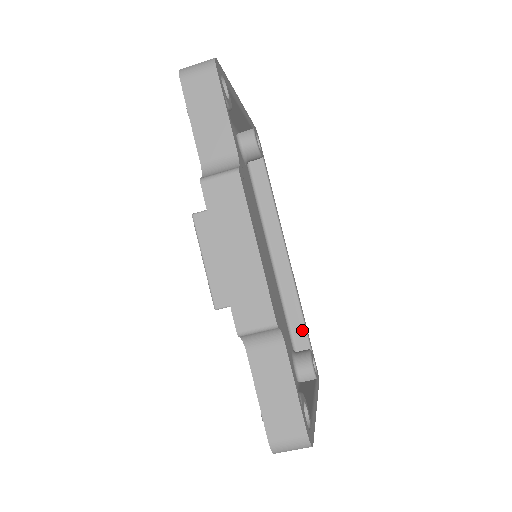
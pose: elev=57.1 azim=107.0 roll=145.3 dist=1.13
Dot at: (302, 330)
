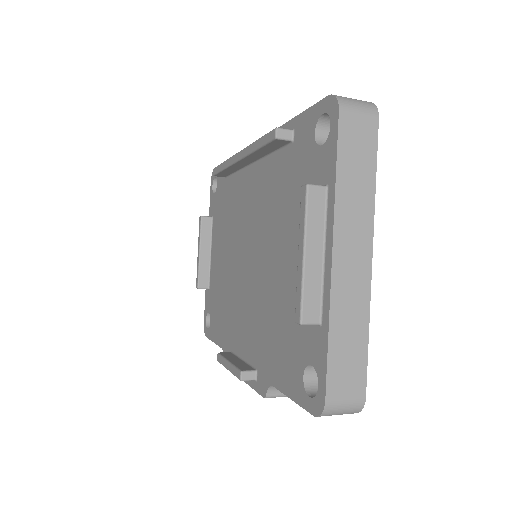
Dot at: occluded
